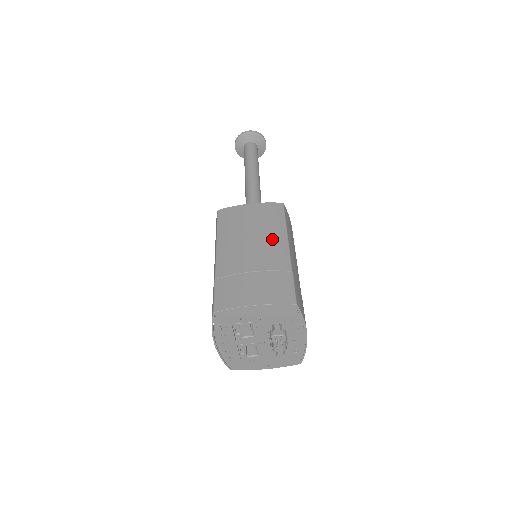
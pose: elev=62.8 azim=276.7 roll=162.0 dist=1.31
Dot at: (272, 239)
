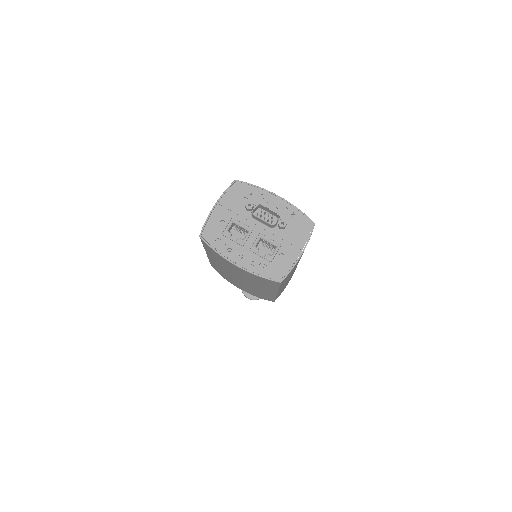
Dot at: occluded
